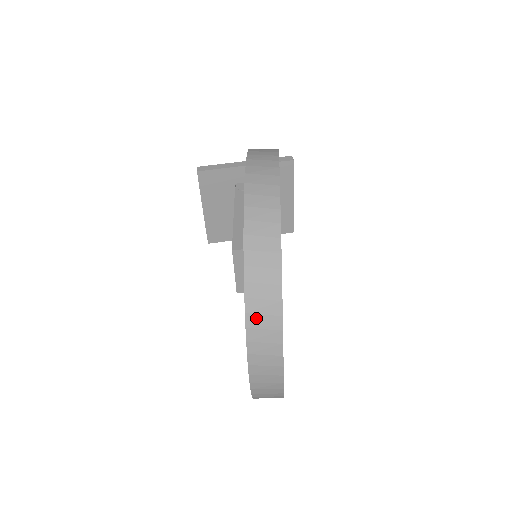
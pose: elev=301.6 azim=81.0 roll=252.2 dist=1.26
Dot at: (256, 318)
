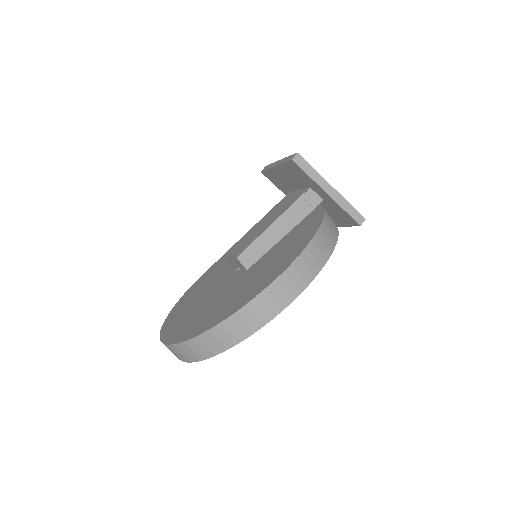
Dot at: (181, 349)
